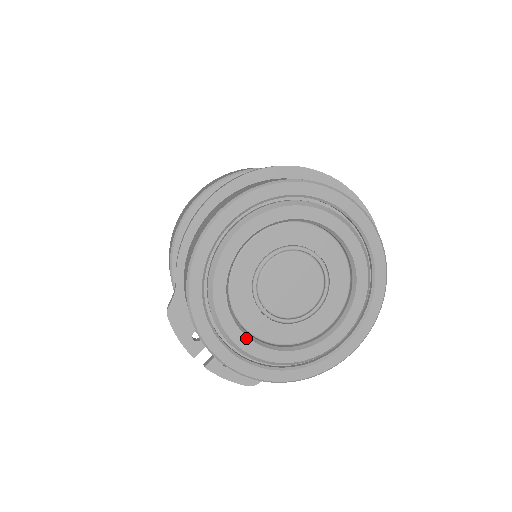
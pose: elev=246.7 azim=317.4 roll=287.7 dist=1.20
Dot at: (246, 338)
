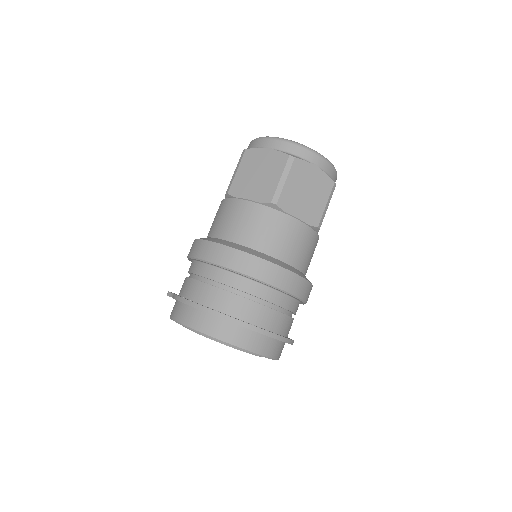
Dot at: occluded
